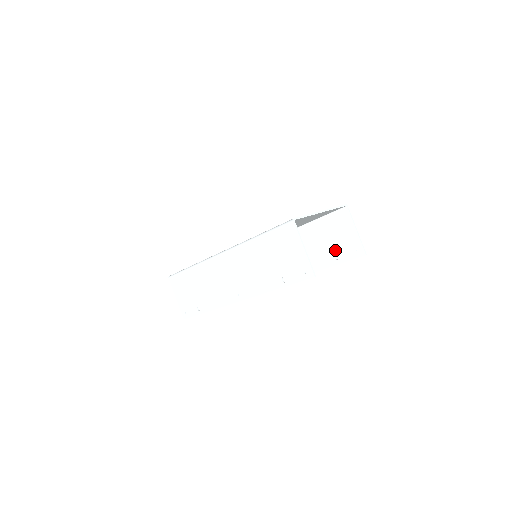
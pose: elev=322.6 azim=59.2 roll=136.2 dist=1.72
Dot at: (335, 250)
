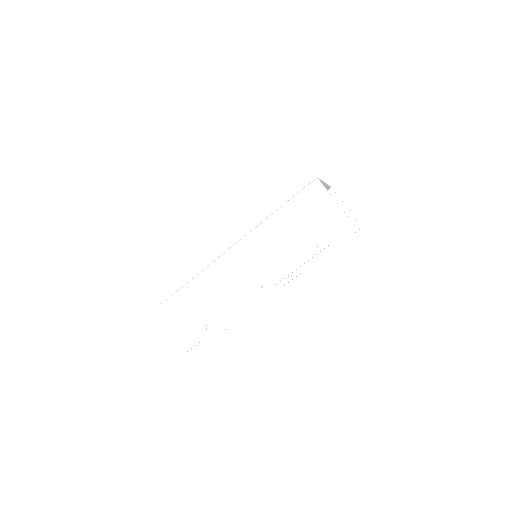
Dot at: occluded
